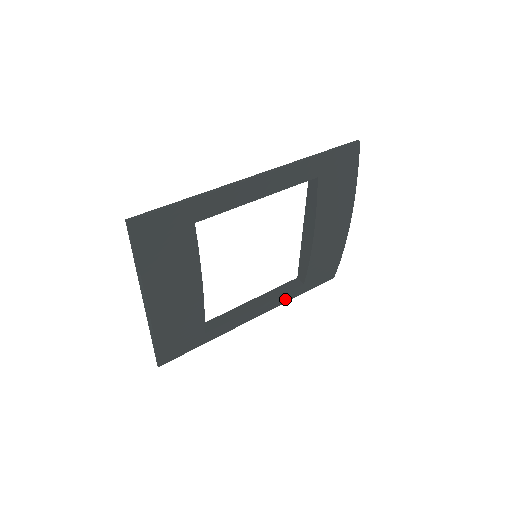
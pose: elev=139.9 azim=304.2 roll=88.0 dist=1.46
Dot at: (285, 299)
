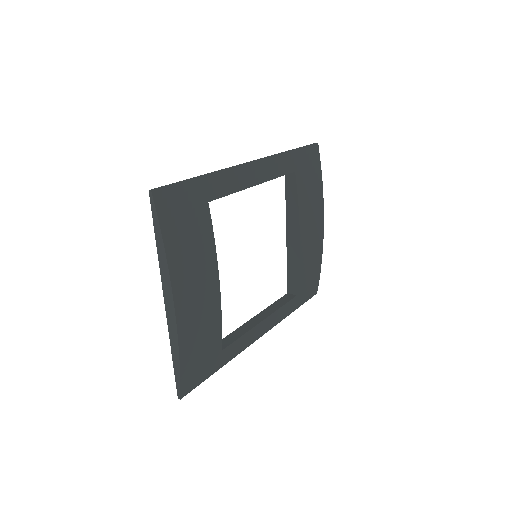
Dot at: (283, 314)
